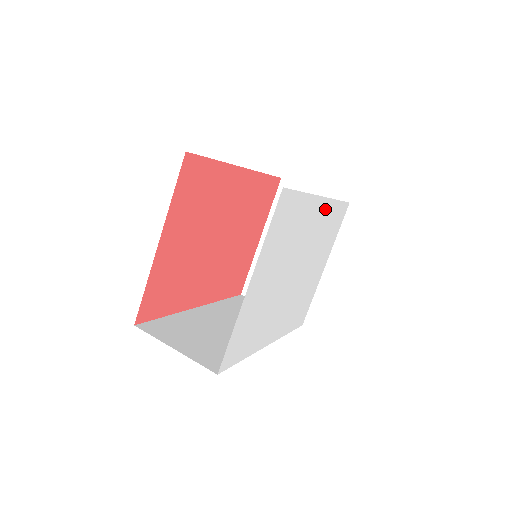
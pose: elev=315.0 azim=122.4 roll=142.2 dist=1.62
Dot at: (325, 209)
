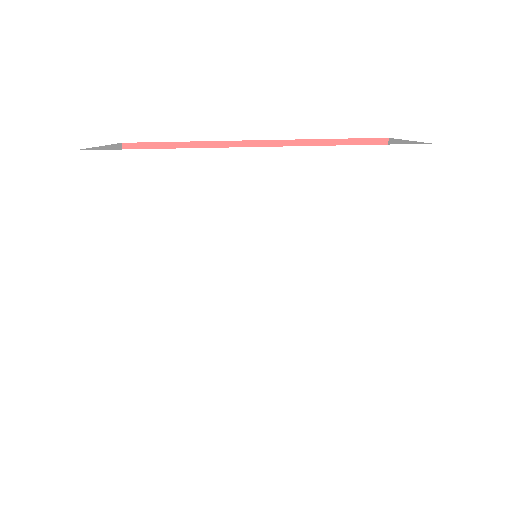
Dot at: (288, 167)
